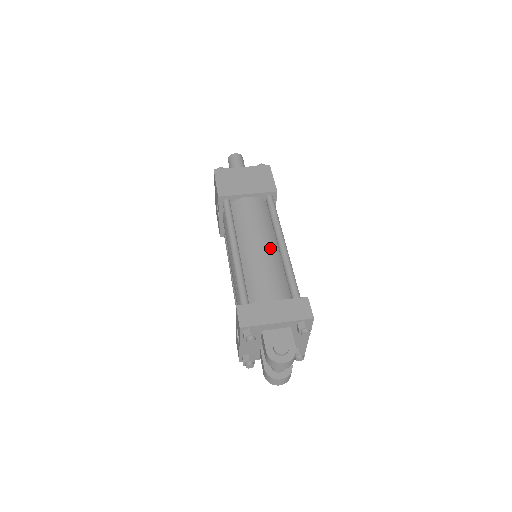
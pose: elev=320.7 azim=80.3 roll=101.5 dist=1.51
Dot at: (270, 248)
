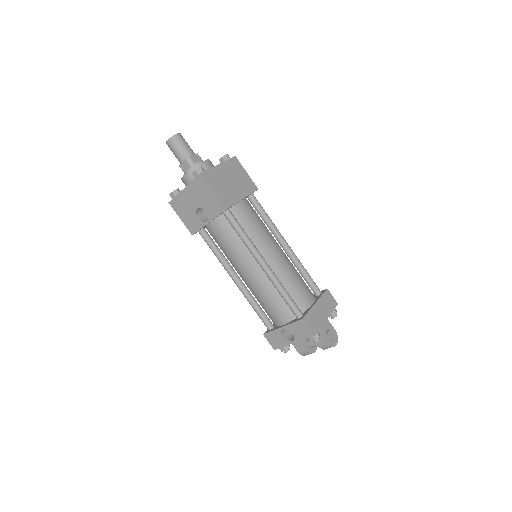
Dot at: (283, 252)
